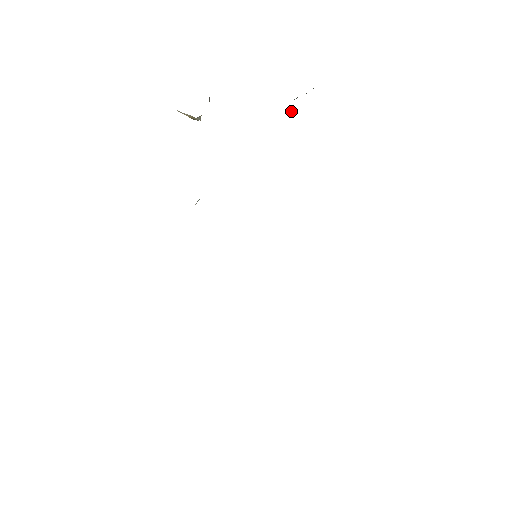
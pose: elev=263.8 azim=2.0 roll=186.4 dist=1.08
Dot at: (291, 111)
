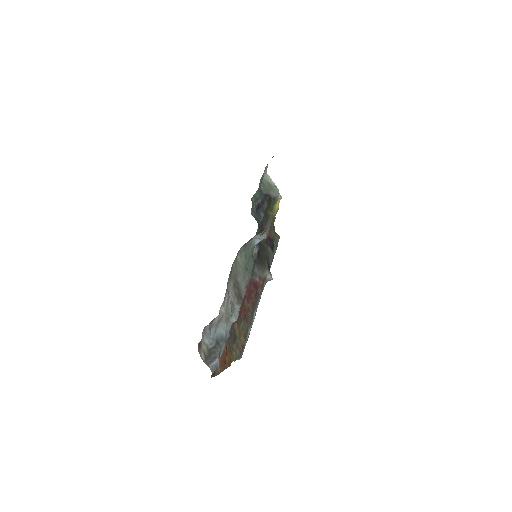
Dot at: (263, 192)
